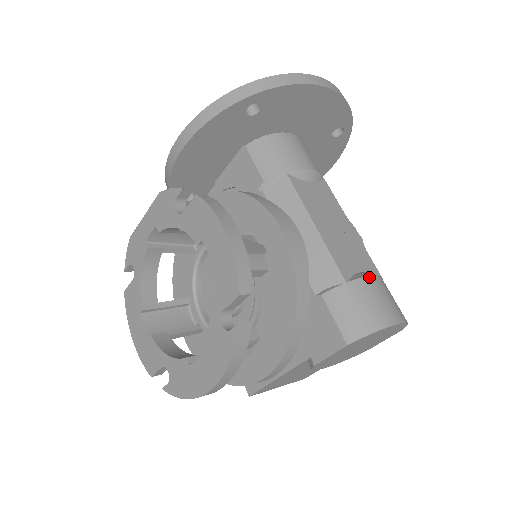
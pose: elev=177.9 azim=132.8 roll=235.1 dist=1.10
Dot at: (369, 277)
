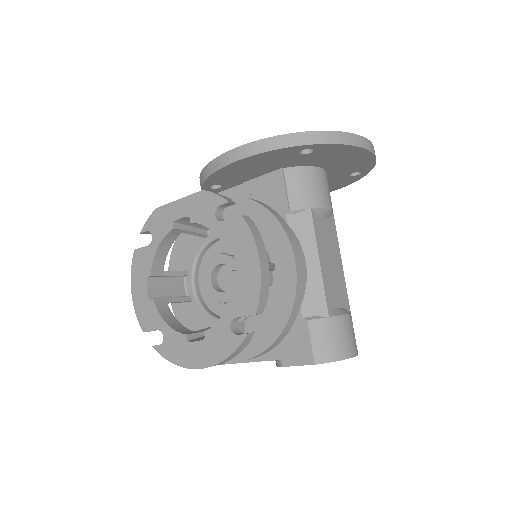
Dot at: (345, 315)
